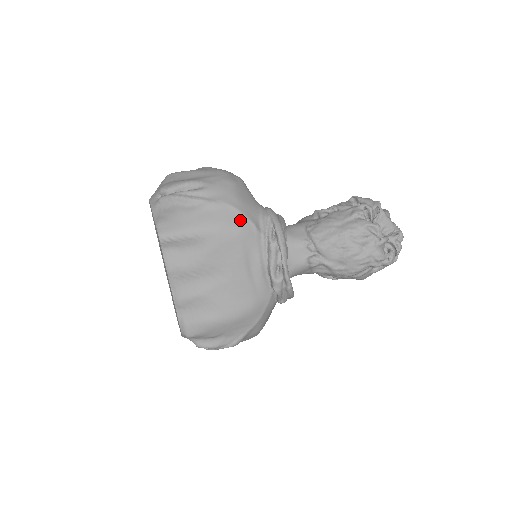
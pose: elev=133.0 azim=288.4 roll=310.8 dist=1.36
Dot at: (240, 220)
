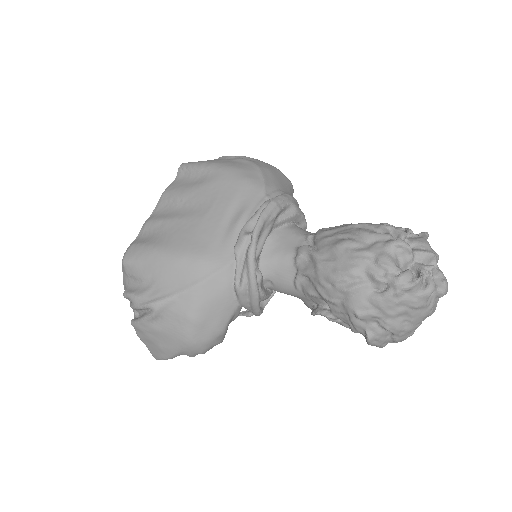
Dot at: (255, 175)
